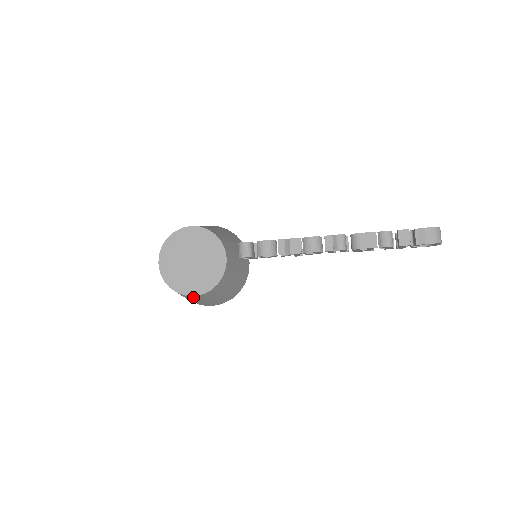
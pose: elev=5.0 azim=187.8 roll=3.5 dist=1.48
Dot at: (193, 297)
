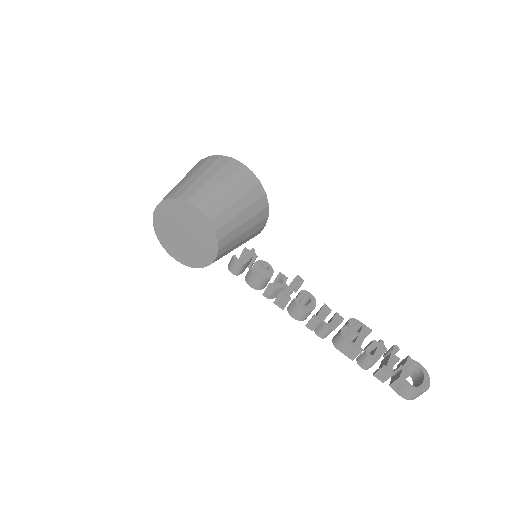
Dot at: occluded
